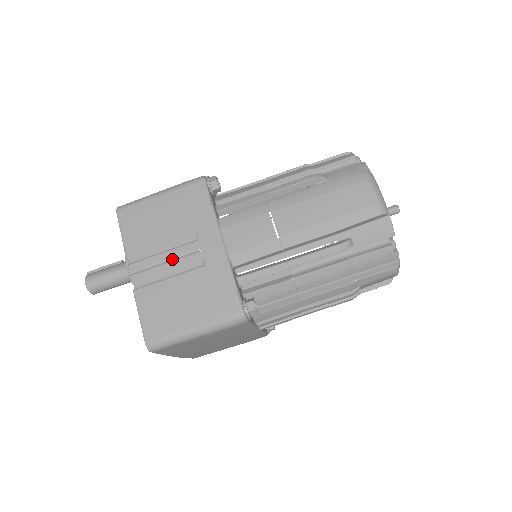
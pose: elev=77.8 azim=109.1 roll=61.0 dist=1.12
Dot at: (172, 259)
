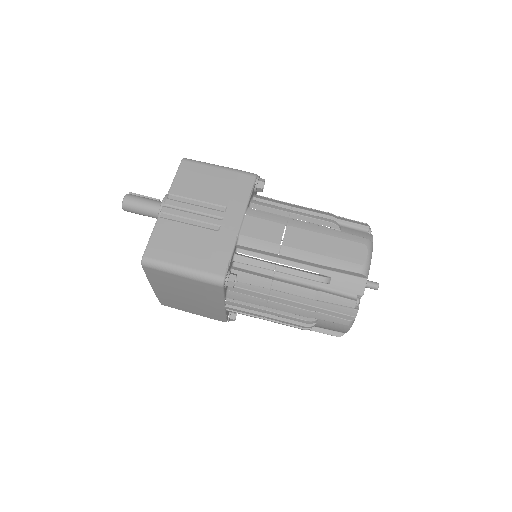
Dot at: (199, 213)
